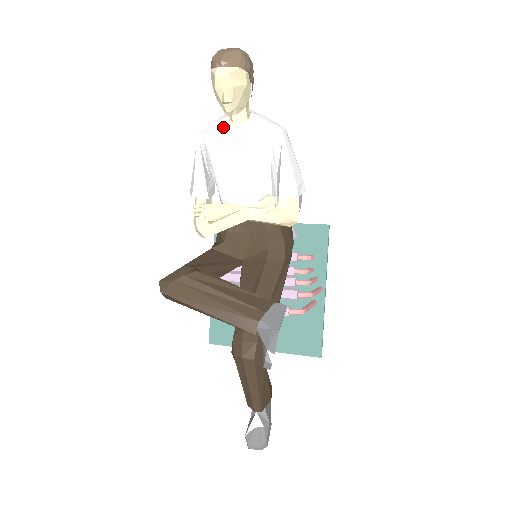
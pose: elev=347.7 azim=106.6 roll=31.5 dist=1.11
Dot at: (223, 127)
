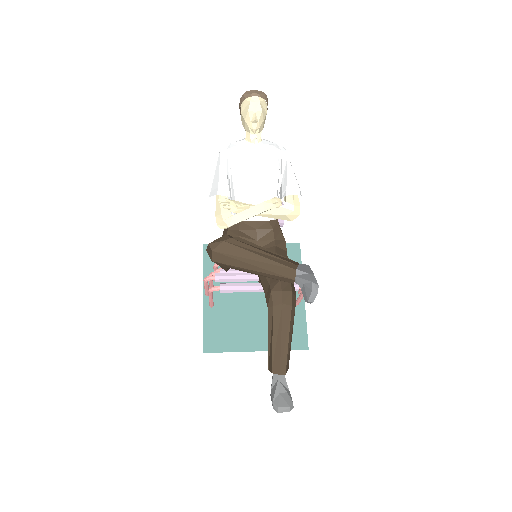
Dot at: (244, 144)
